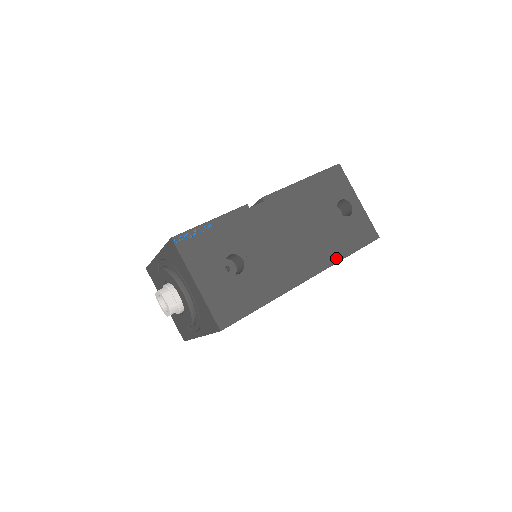
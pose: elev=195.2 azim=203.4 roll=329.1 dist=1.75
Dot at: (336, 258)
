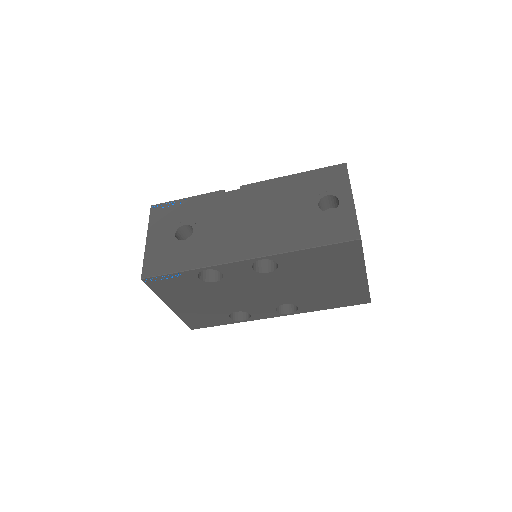
Dot at: (288, 248)
